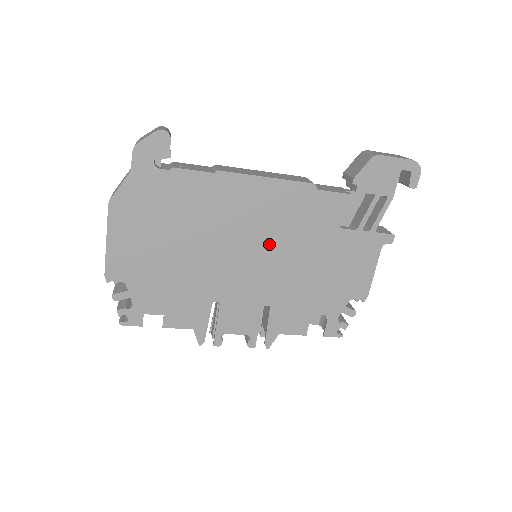
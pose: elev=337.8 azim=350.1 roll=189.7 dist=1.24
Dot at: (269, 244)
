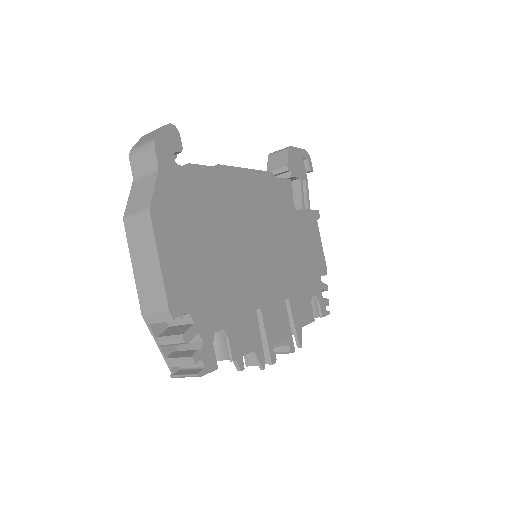
Dot at: (268, 234)
